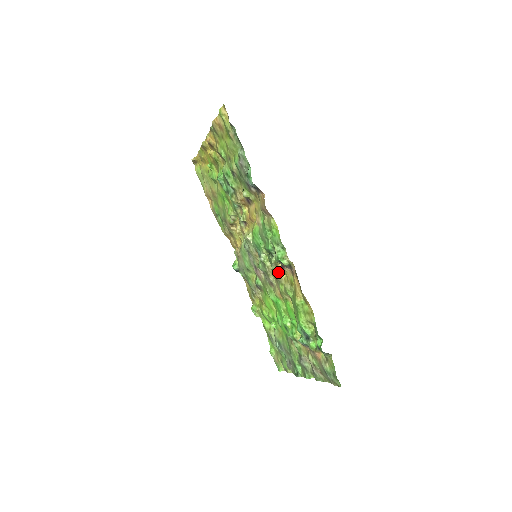
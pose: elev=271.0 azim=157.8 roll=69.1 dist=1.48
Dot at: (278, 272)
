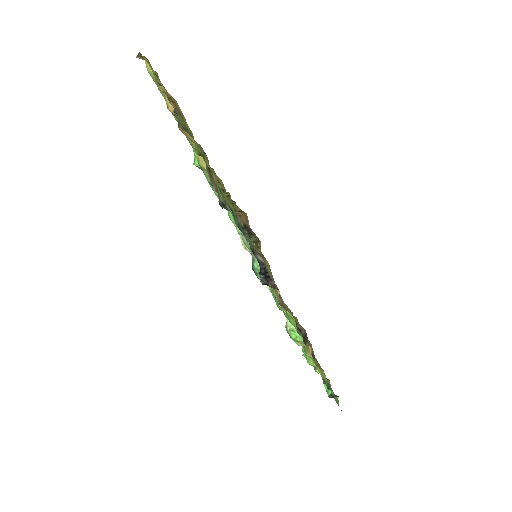
Dot at: occluded
